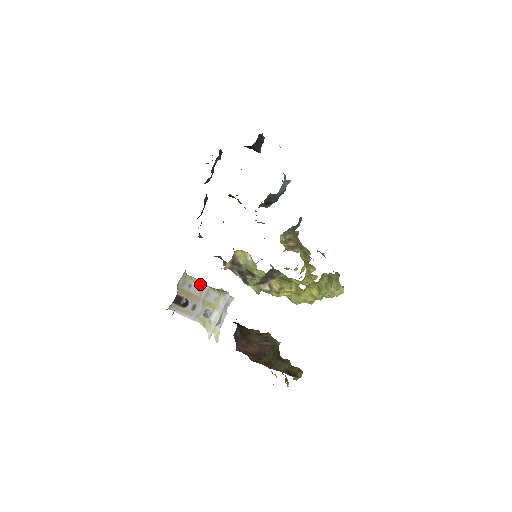
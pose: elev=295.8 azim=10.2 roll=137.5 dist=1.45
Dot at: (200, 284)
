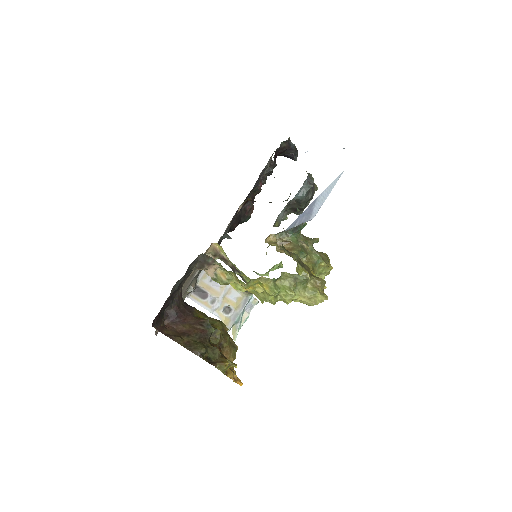
Dot at: occluded
